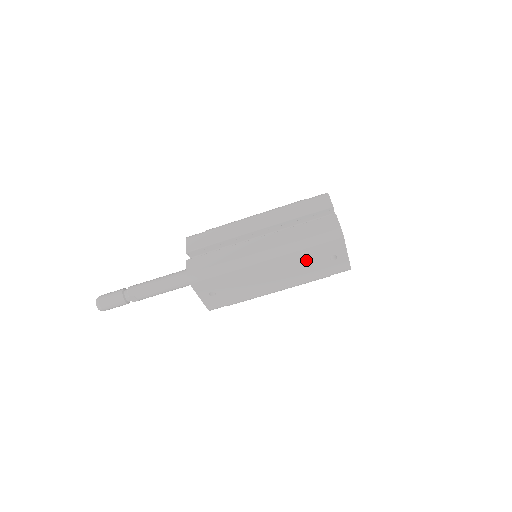
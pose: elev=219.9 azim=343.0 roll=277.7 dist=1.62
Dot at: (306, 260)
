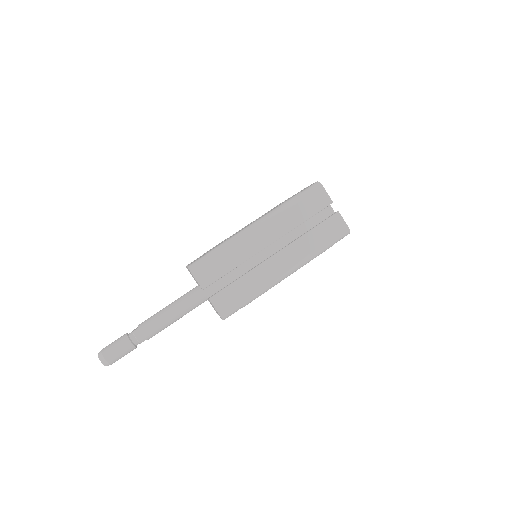
Dot at: occluded
